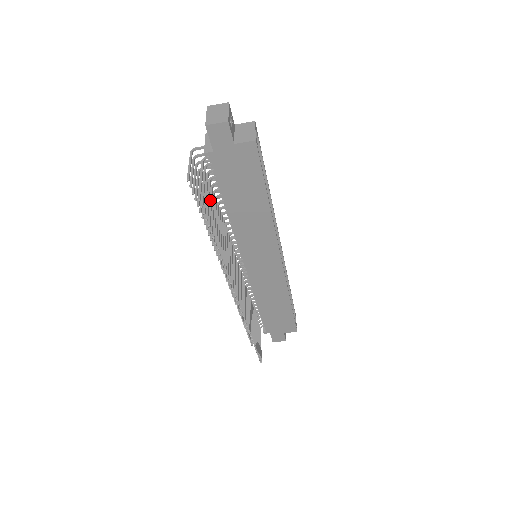
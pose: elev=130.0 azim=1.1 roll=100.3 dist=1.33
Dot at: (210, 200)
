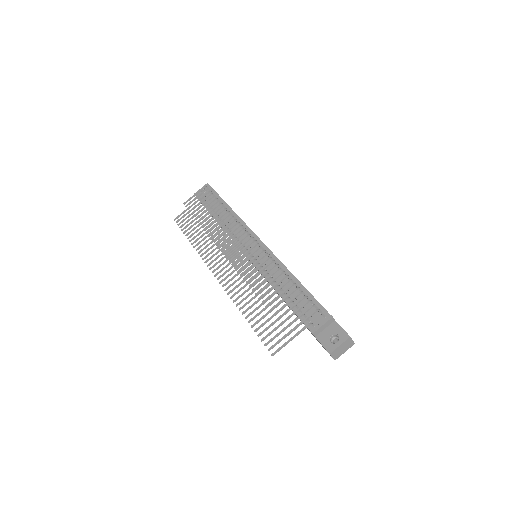
Dot at: occluded
